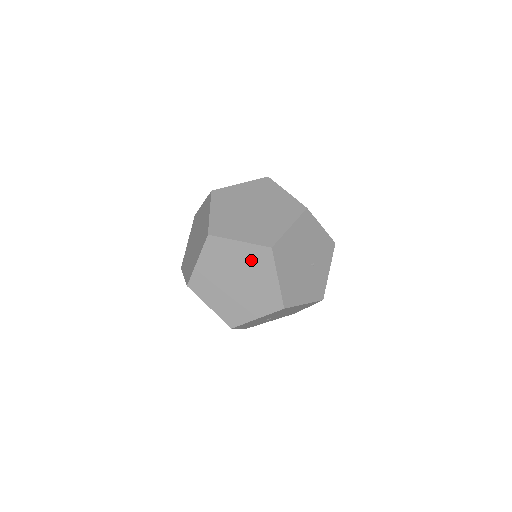
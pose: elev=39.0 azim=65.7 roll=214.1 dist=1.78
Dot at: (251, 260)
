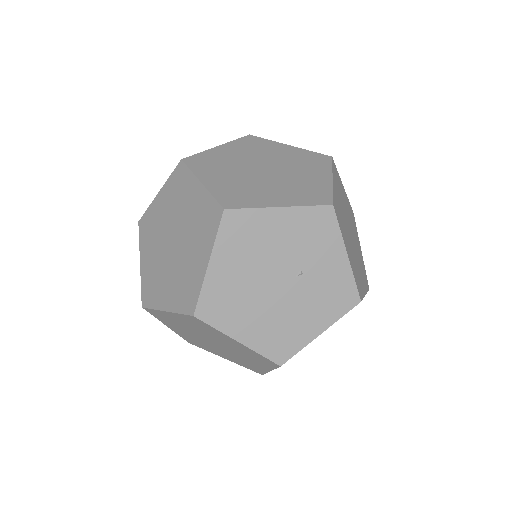
Dot at: (196, 326)
